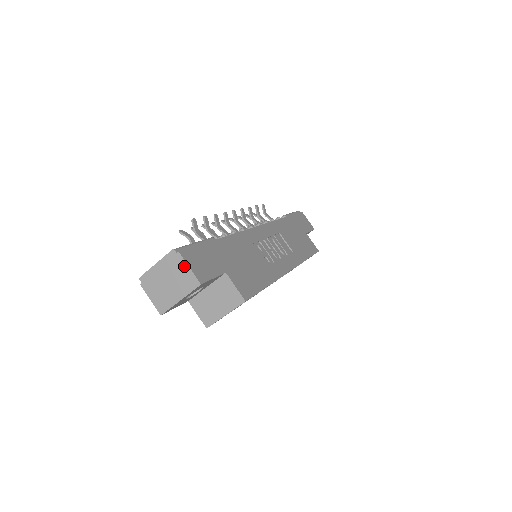
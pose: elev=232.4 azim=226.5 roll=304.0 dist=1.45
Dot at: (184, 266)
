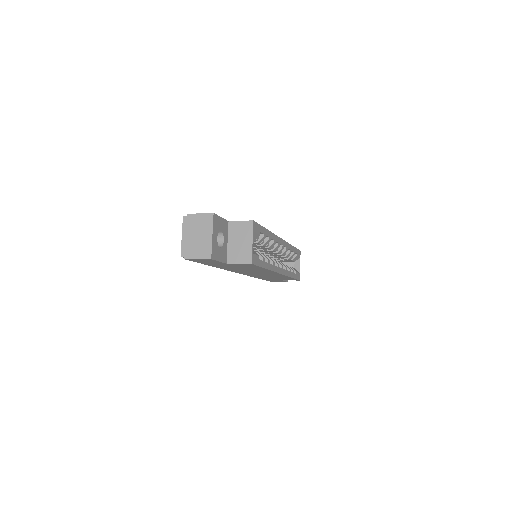
Dot at: (196, 217)
